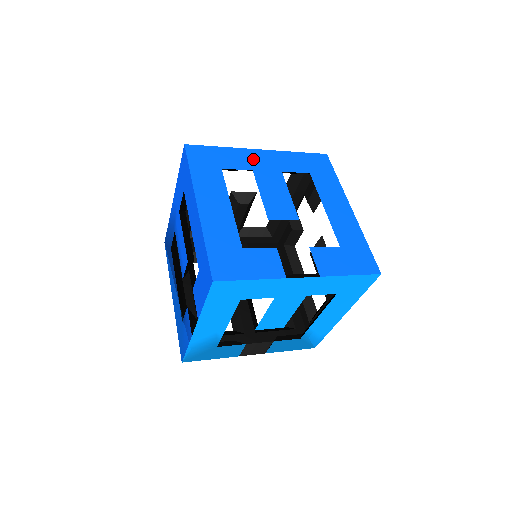
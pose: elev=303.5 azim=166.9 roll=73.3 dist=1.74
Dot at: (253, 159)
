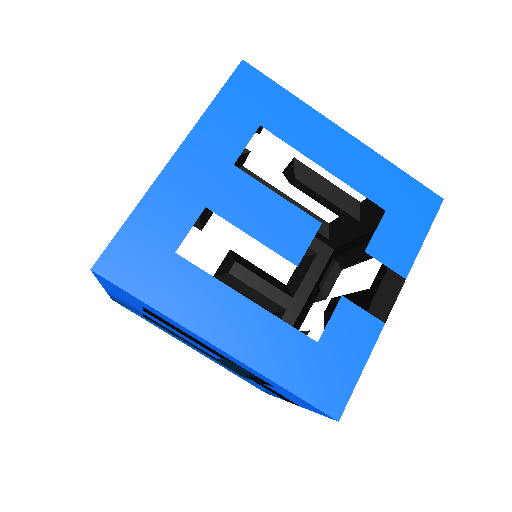
Dot at: (185, 186)
